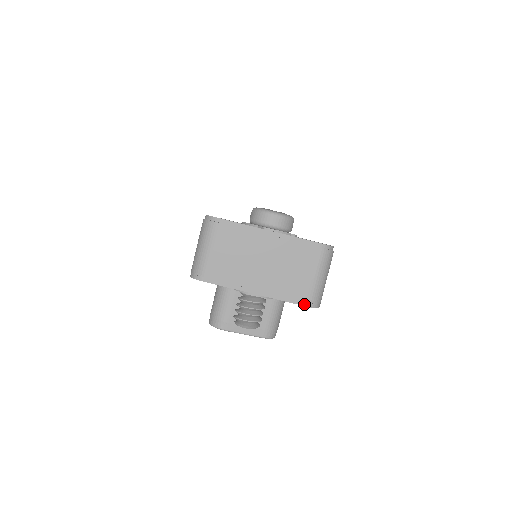
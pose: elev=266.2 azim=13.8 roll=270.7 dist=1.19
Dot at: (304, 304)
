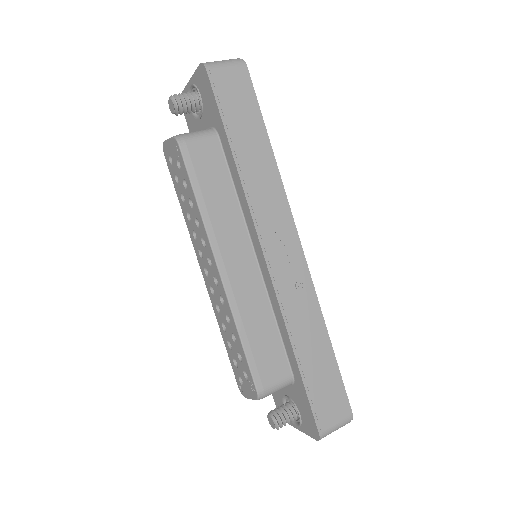
Dot at: (200, 65)
